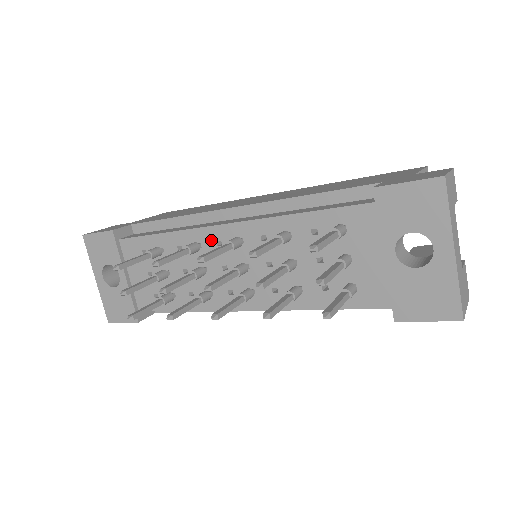
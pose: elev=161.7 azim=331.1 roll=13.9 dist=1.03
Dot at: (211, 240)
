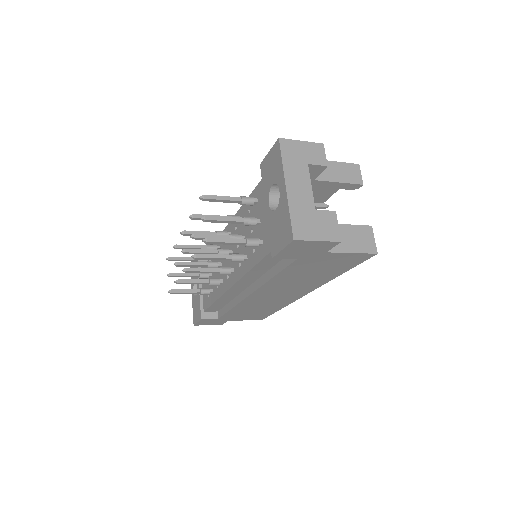
Dot at: occluded
